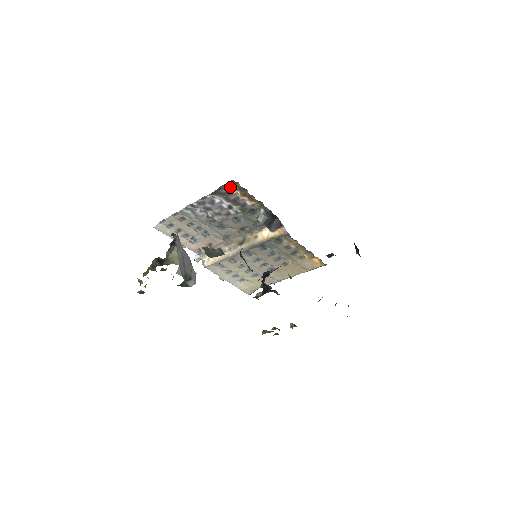
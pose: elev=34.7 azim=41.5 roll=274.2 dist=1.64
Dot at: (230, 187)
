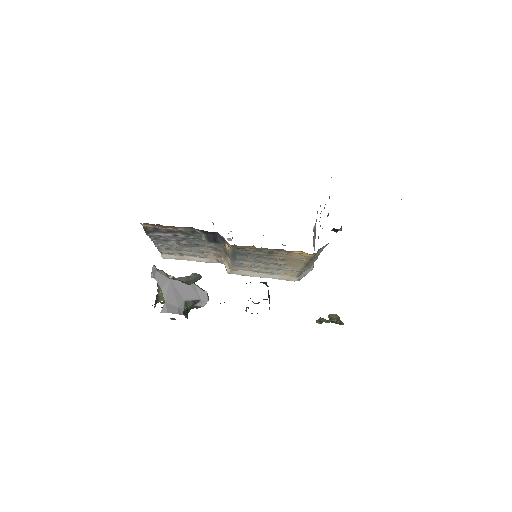
Dot at: (148, 226)
